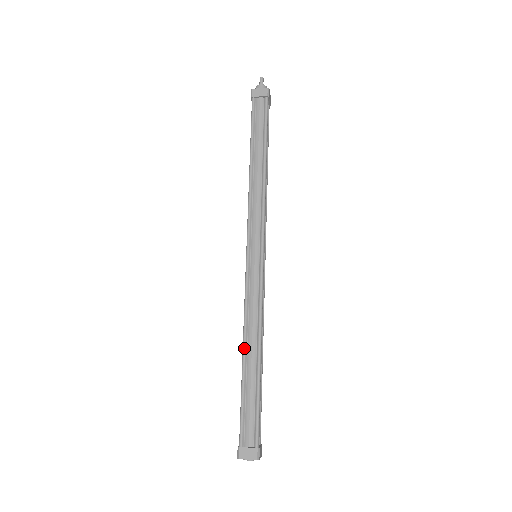
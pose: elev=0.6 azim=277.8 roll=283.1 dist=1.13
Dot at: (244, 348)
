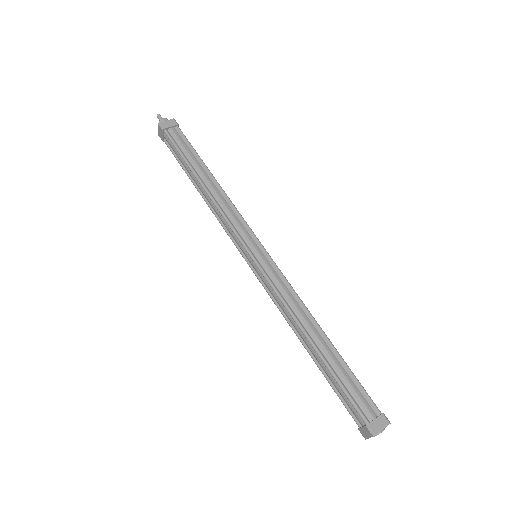
Dot at: (307, 335)
